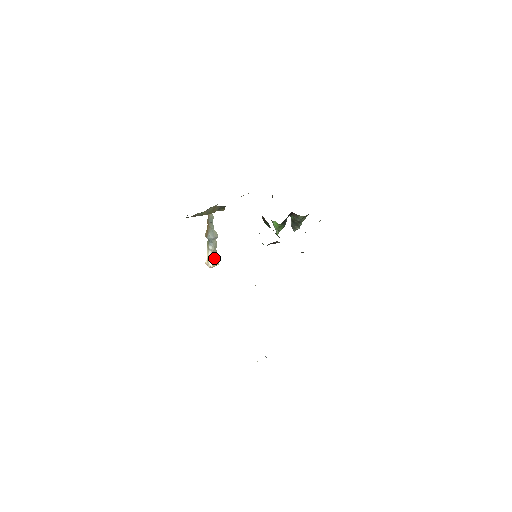
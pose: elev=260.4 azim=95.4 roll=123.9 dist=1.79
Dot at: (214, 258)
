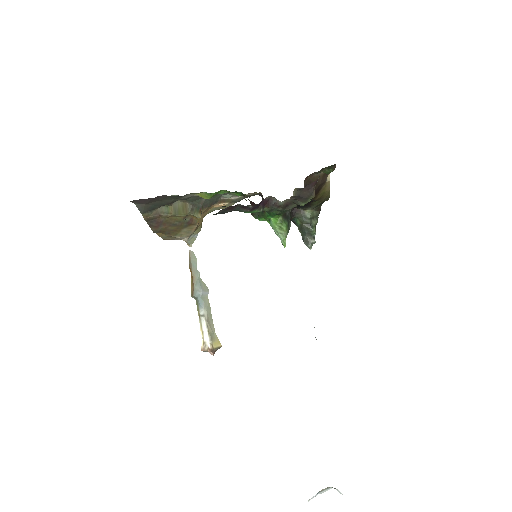
Dot at: (211, 333)
